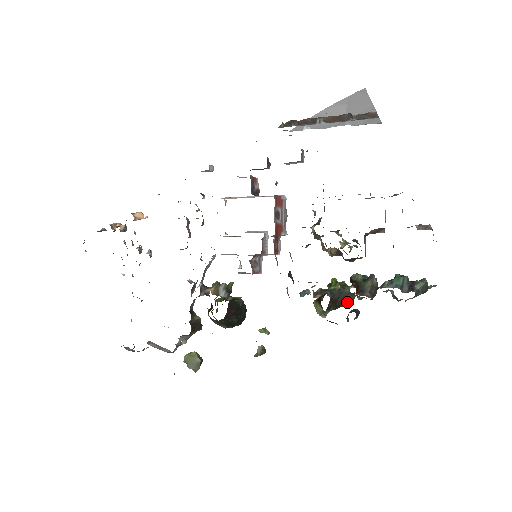
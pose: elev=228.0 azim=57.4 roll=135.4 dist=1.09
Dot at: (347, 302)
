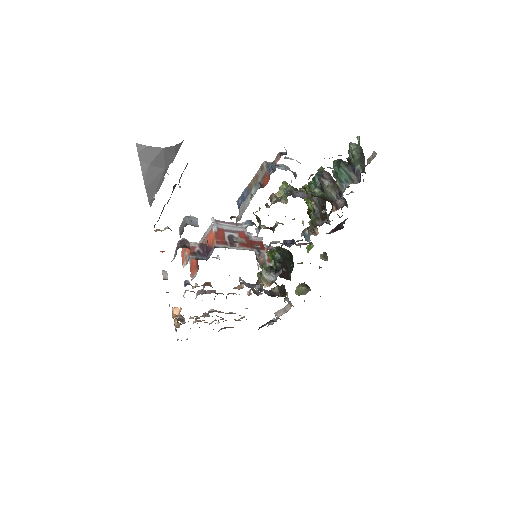
Dot at: occluded
